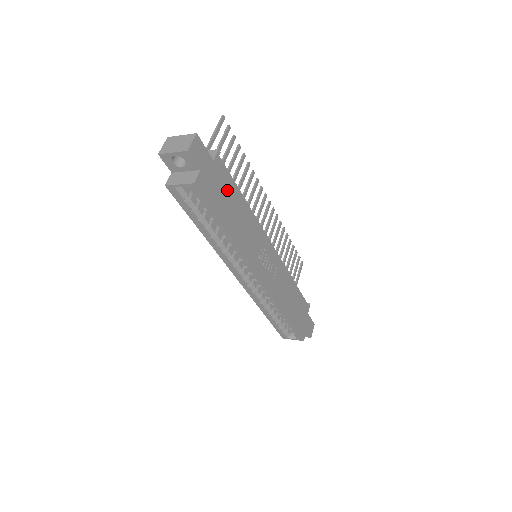
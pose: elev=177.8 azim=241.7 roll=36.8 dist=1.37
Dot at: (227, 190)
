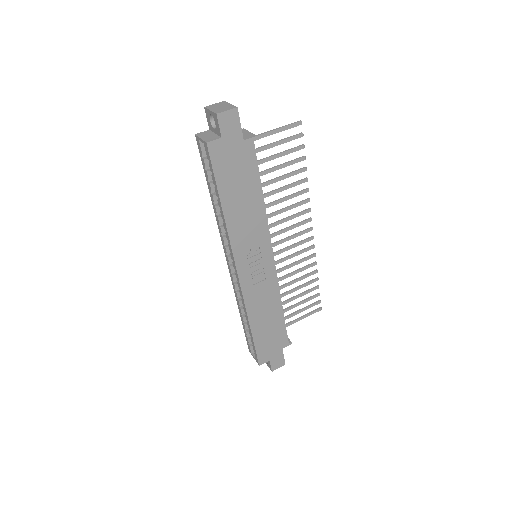
Dot at: (245, 174)
